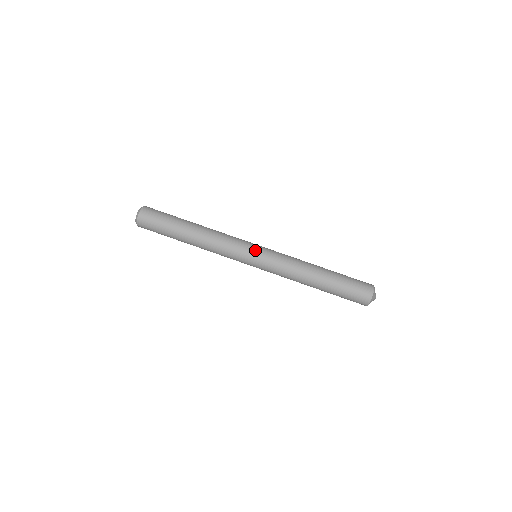
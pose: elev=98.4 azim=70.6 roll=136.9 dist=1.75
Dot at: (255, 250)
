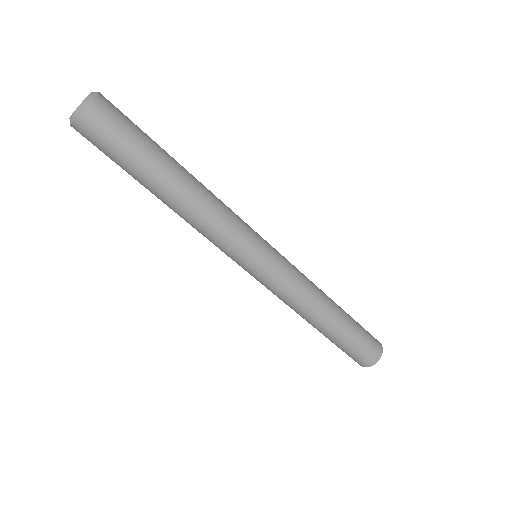
Dot at: (258, 260)
